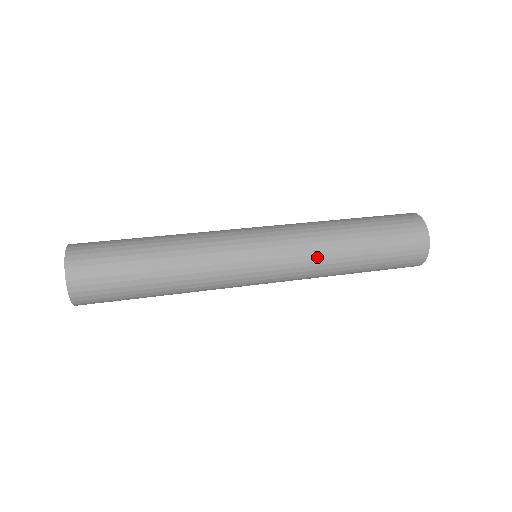
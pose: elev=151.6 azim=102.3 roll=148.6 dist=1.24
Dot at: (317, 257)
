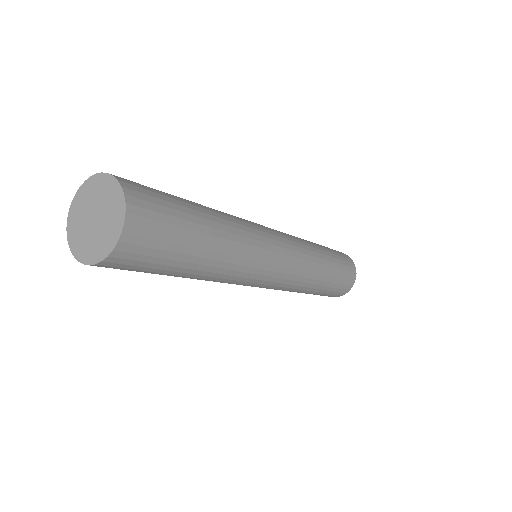
Dot at: (310, 258)
